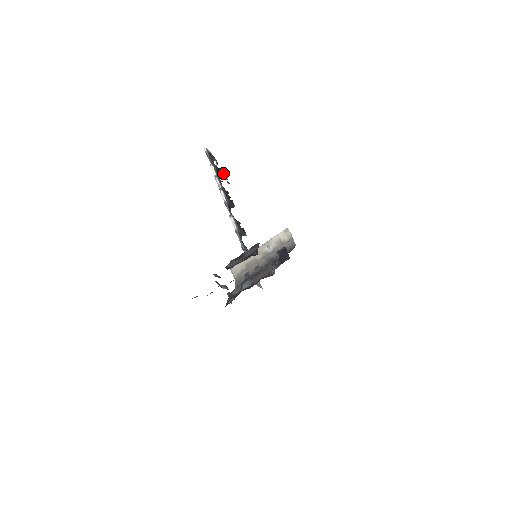
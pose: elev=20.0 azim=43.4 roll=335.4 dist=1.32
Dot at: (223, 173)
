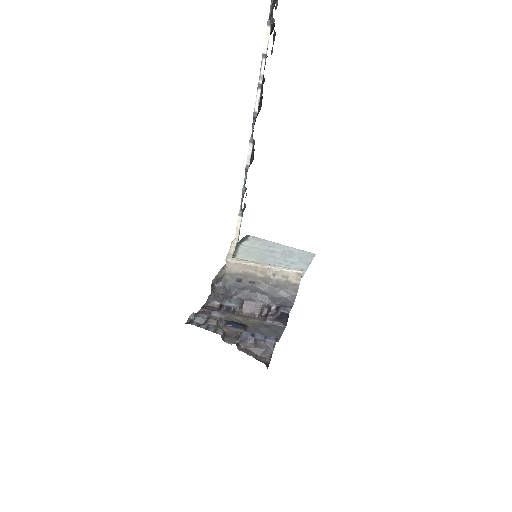
Dot at: occluded
